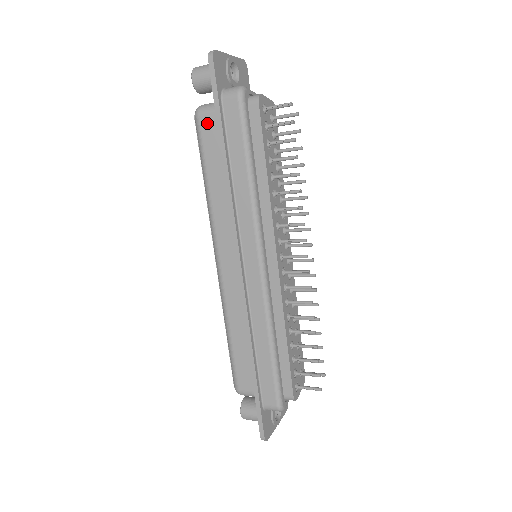
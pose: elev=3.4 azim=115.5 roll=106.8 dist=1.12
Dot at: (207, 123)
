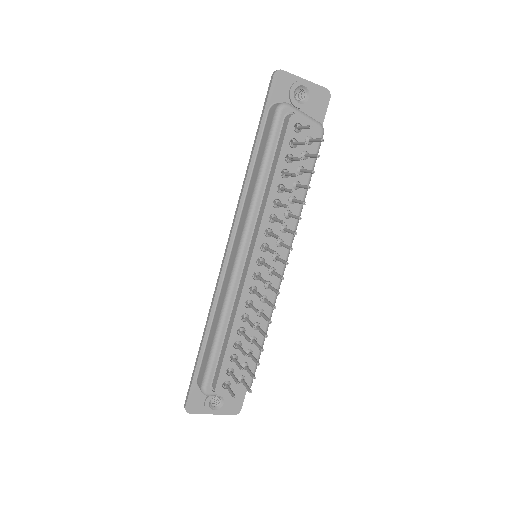
Dot at: occluded
